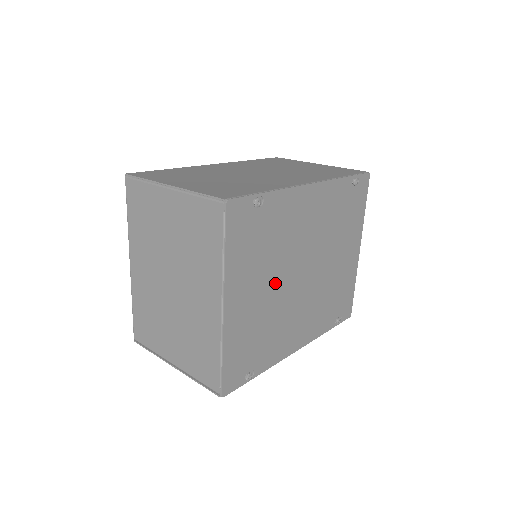
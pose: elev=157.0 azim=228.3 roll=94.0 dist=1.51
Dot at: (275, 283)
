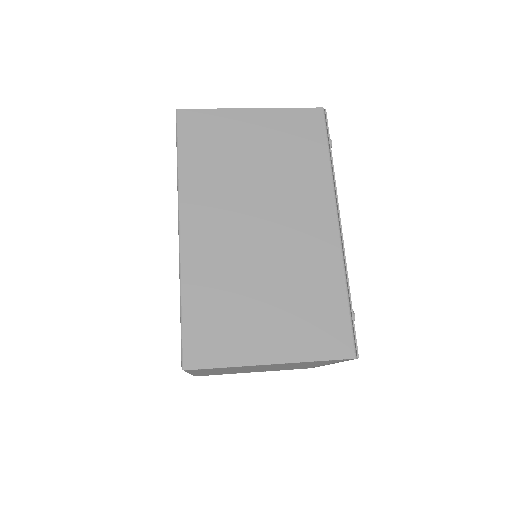
Dot at: occluded
